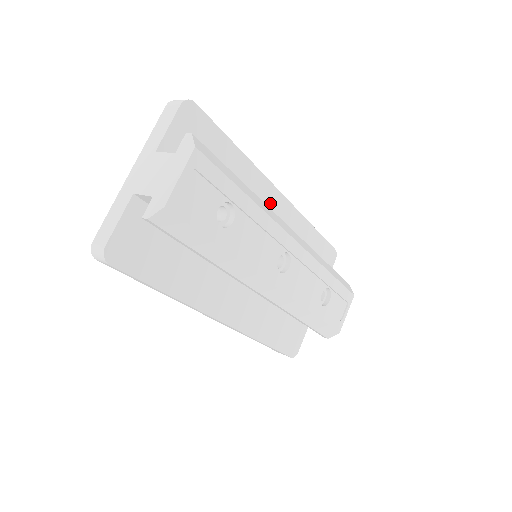
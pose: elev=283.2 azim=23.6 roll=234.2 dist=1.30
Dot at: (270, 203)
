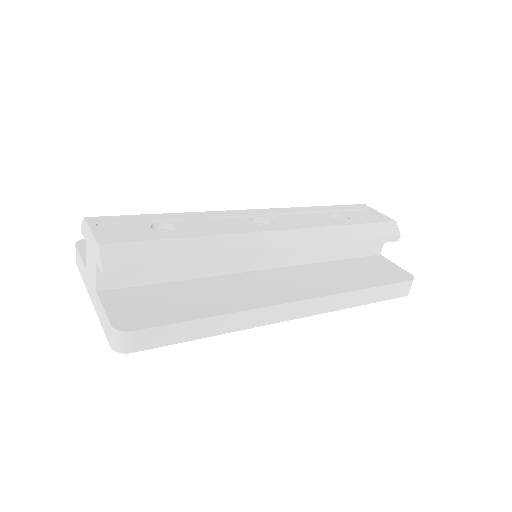
Dot at: occluded
